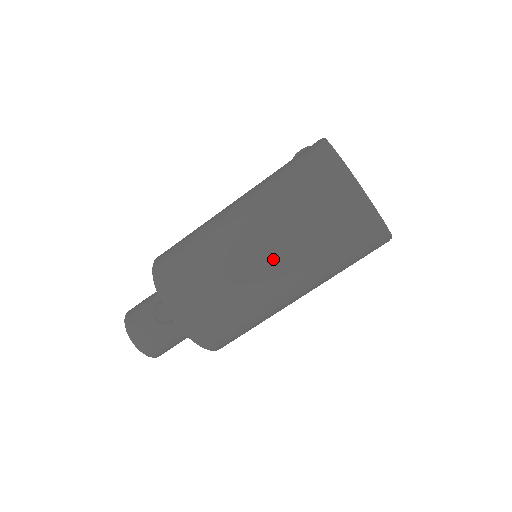
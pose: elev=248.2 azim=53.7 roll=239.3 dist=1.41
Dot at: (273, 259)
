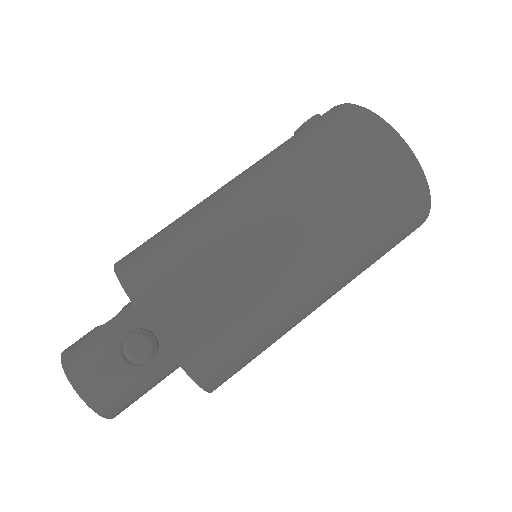
Dot at: (317, 256)
